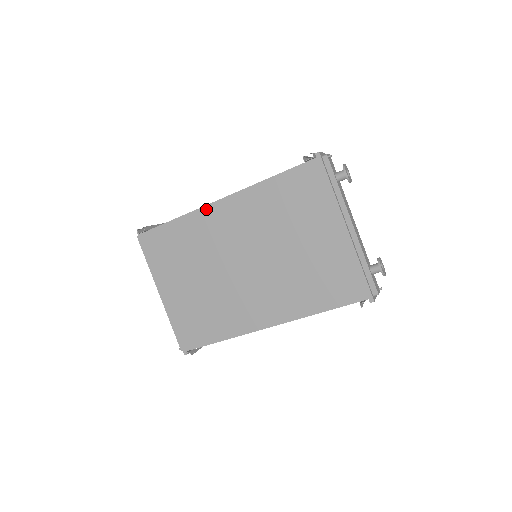
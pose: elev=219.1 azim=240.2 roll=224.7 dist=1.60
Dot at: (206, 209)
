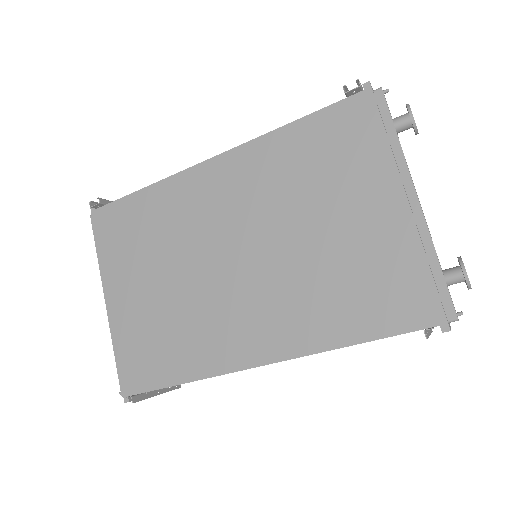
Dot at: (189, 173)
